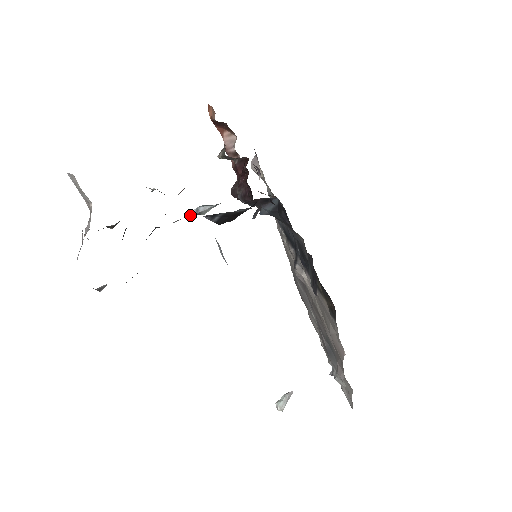
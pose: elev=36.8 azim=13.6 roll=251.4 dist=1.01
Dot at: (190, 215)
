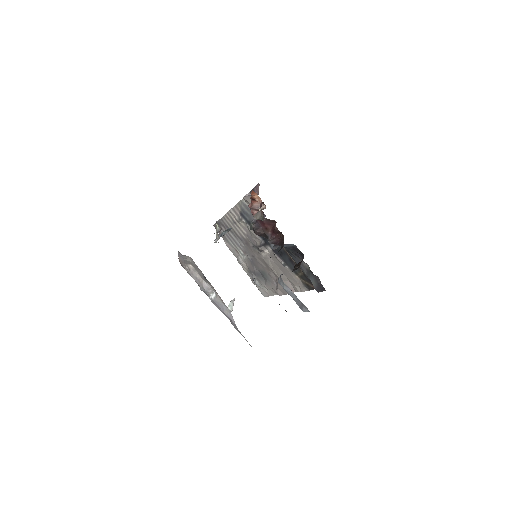
Dot at: occluded
